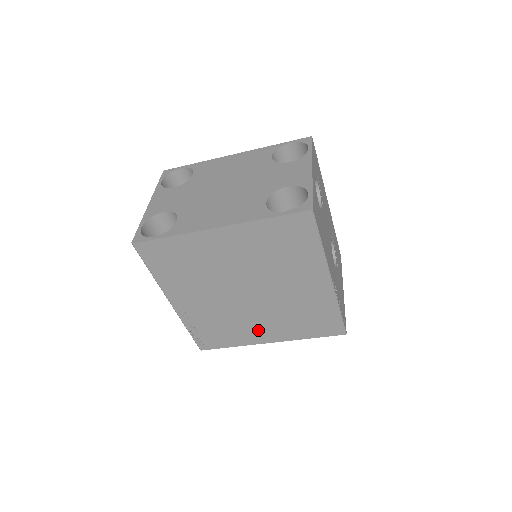
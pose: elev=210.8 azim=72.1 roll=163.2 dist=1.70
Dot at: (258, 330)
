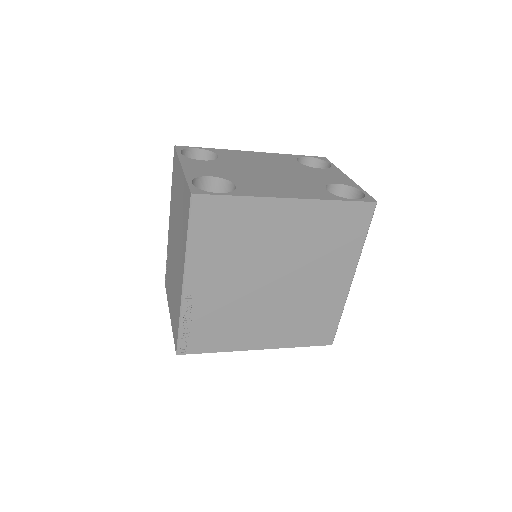
Dot at: (257, 331)
